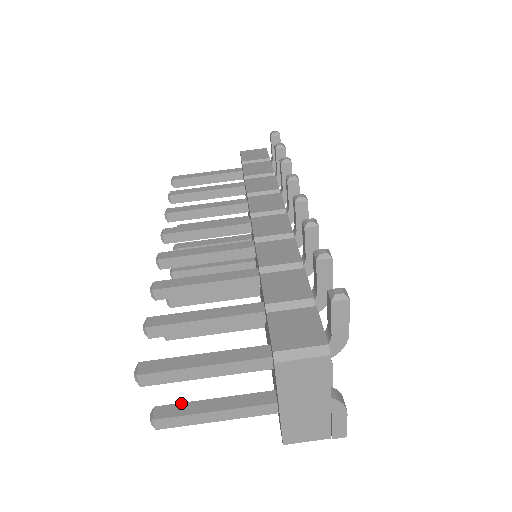
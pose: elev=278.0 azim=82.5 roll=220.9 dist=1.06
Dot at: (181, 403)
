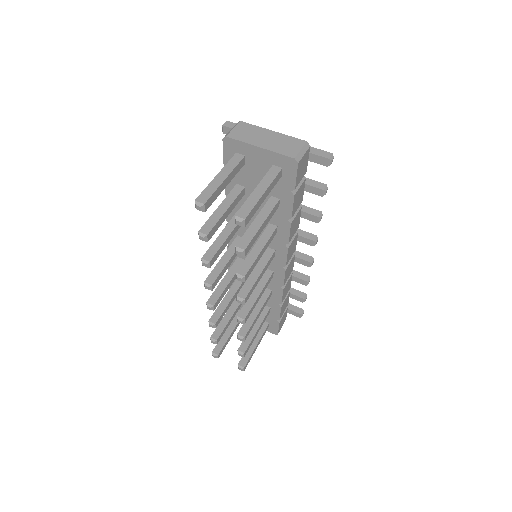
Dot at: occluded
